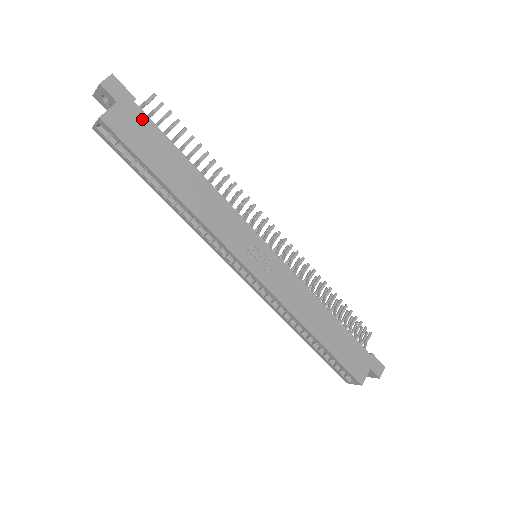
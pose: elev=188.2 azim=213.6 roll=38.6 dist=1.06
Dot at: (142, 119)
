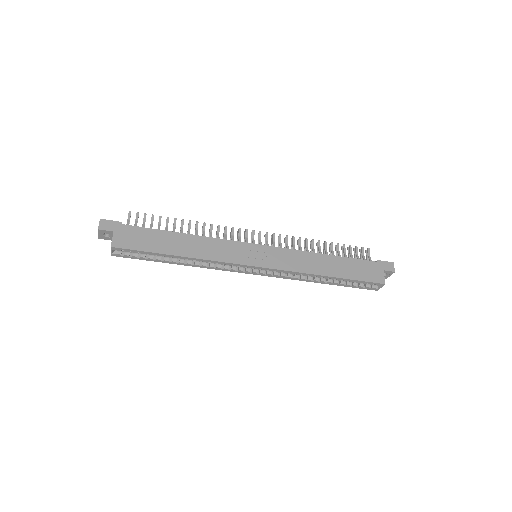
Dot at: (133, 230)
